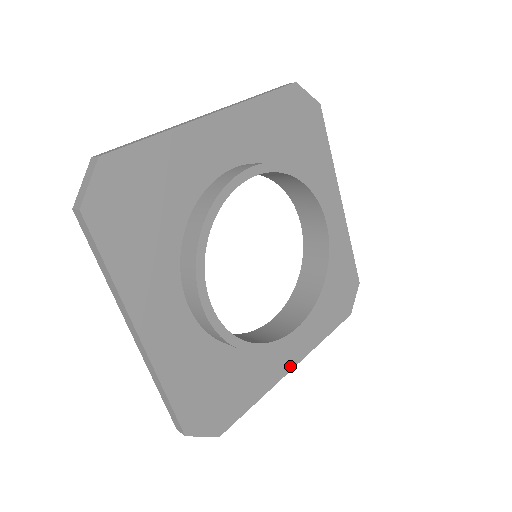
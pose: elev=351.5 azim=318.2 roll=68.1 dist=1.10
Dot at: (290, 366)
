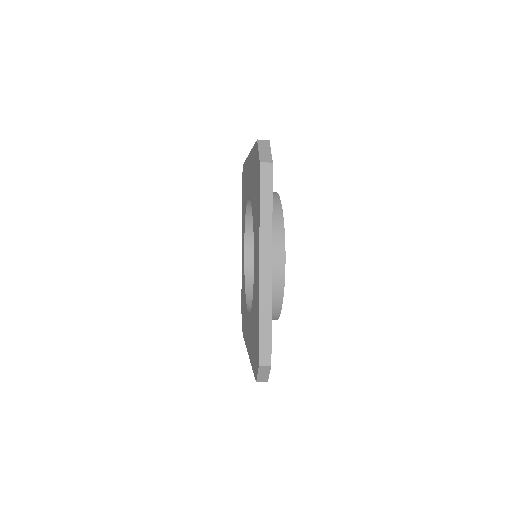
Dot at: occluded
